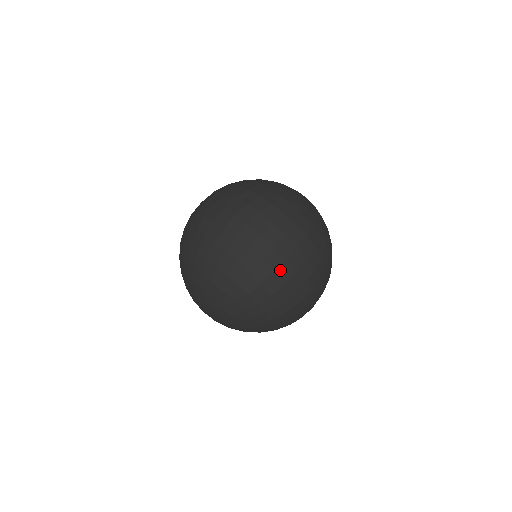
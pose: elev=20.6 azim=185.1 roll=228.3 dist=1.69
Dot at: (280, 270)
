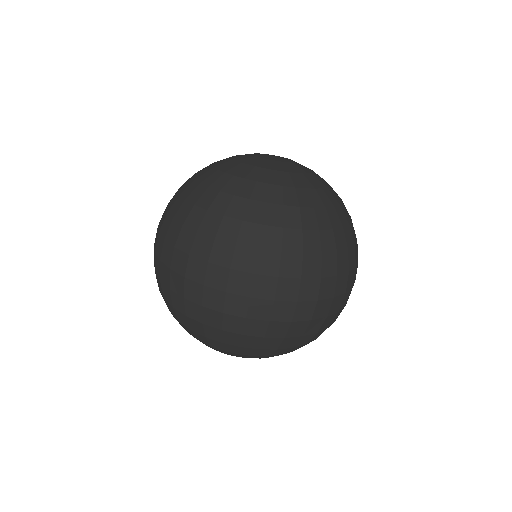
Dot at: (206, 300)
